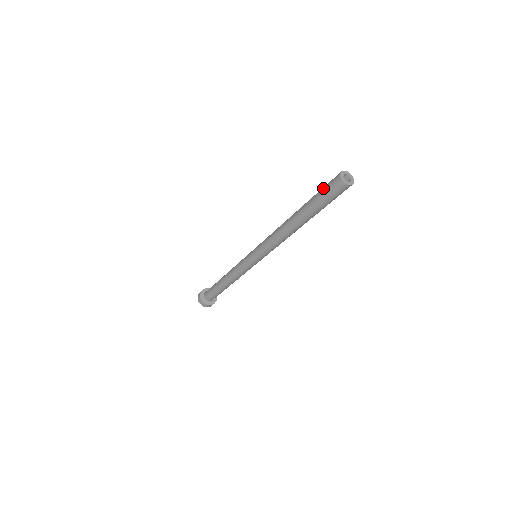
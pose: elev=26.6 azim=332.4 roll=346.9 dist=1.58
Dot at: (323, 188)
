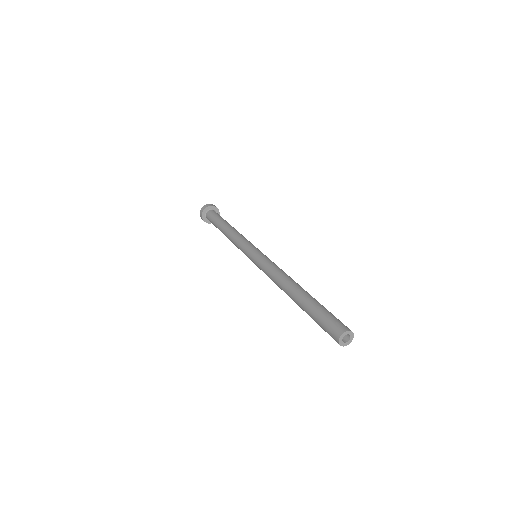
Dot at: (326, 317)
